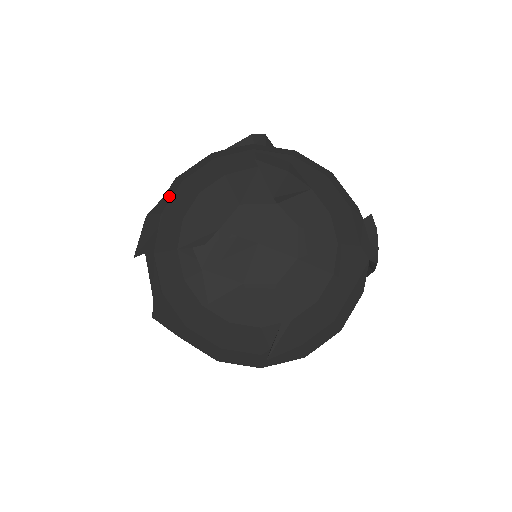
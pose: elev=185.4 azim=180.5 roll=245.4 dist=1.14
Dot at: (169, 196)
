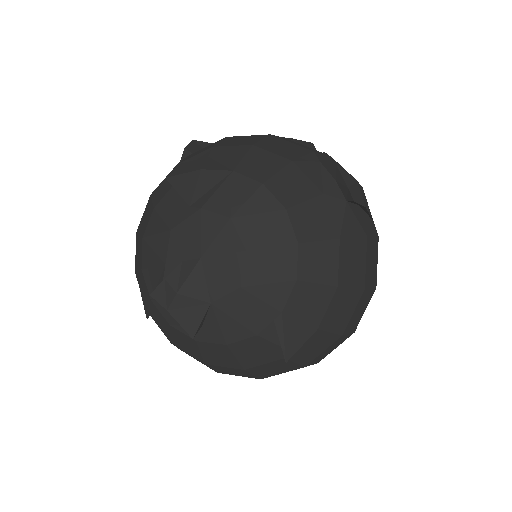
Dot at: occluded
